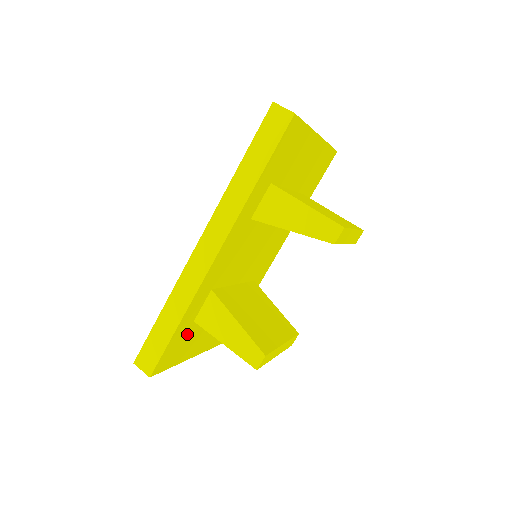
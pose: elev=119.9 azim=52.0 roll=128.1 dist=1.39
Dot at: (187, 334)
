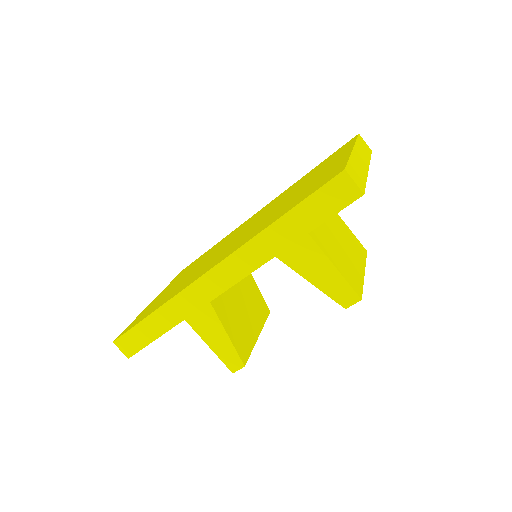
Dot at: occluded
